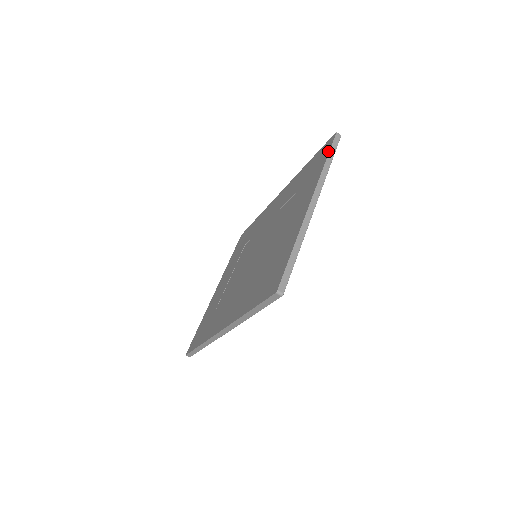
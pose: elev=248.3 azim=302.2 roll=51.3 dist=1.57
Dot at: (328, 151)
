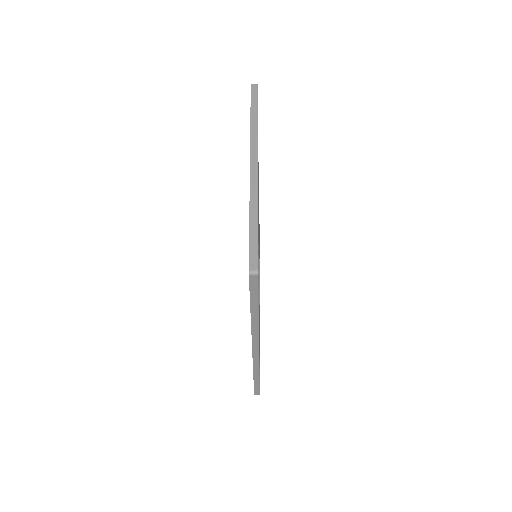
Dot at: occluded
